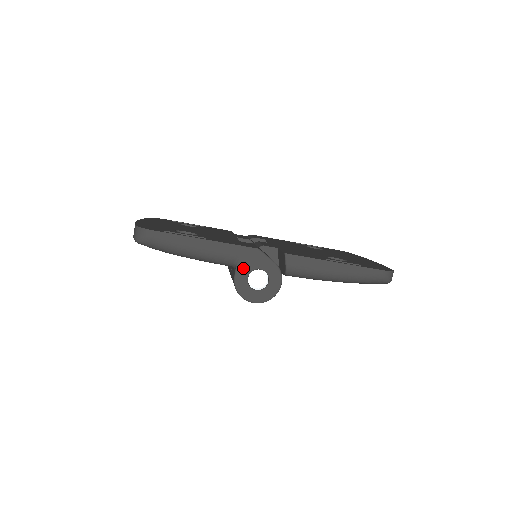
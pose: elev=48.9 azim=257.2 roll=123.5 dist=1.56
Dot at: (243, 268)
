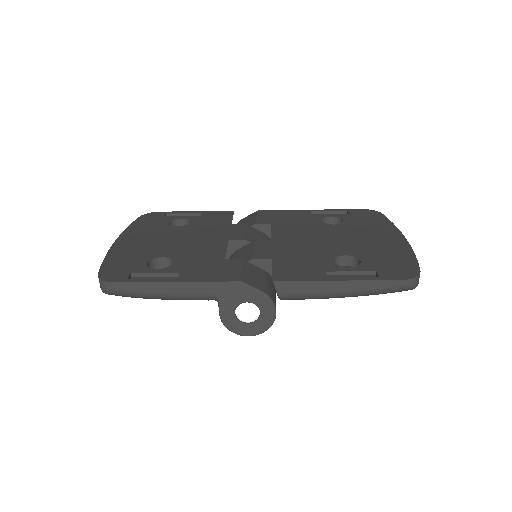
Dot at: (226, 304)
